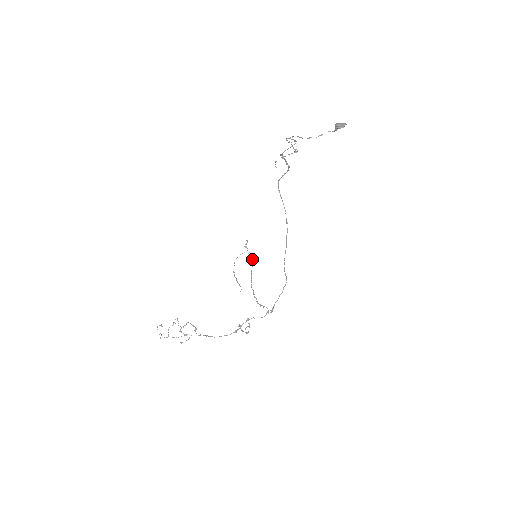
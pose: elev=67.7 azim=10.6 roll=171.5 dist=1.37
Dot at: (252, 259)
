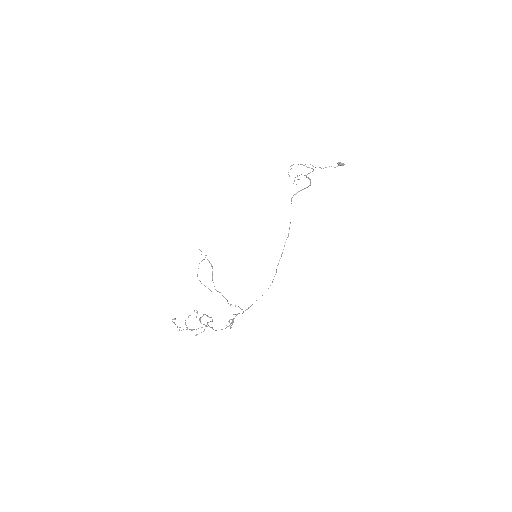
Dot at: occluded
